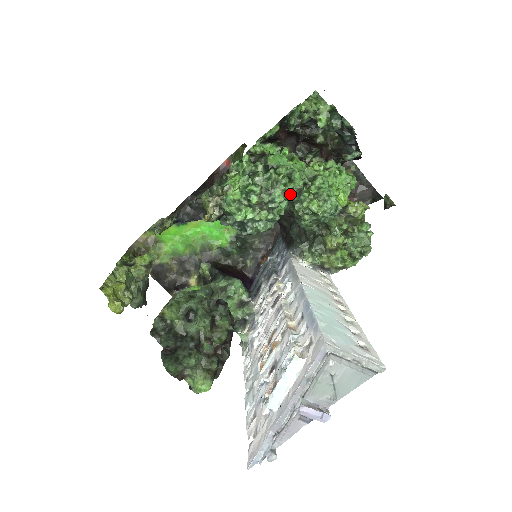
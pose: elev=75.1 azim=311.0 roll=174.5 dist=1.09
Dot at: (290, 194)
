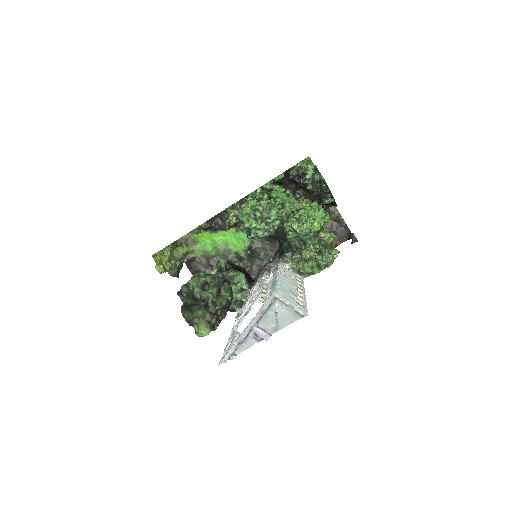
Dot at: (281, 215)
